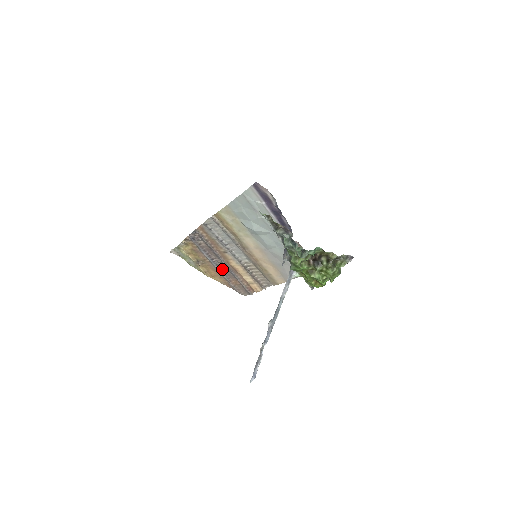
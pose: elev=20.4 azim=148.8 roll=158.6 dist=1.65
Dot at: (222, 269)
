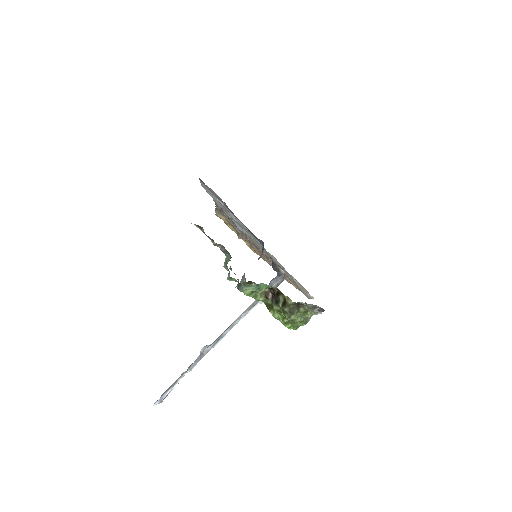
Dot at: occluded
